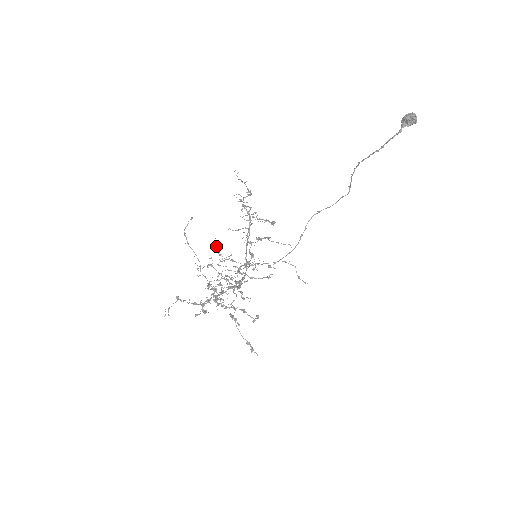
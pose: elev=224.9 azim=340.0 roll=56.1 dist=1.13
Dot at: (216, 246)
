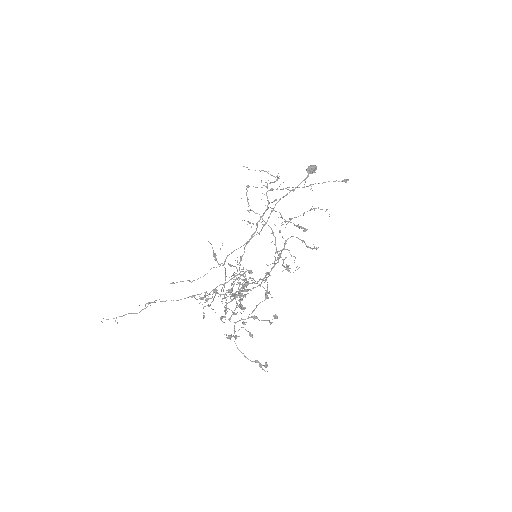
Dot at: occluded
